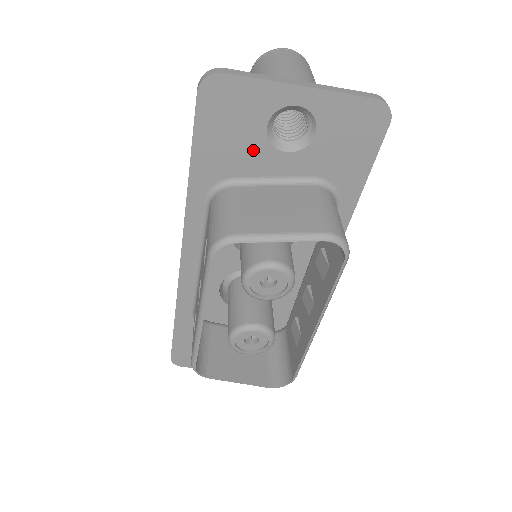
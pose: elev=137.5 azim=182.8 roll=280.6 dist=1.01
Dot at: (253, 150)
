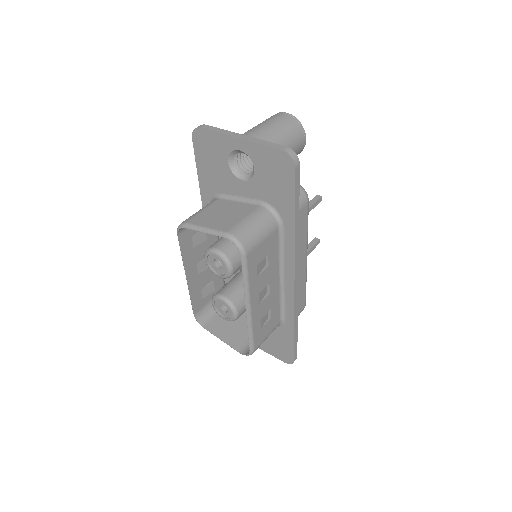
Dot at: (226, 176)
